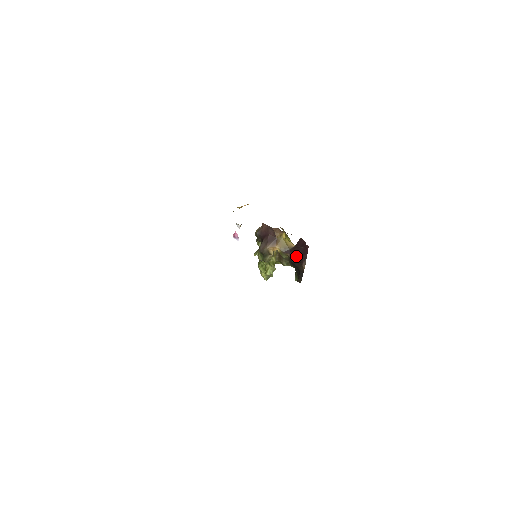
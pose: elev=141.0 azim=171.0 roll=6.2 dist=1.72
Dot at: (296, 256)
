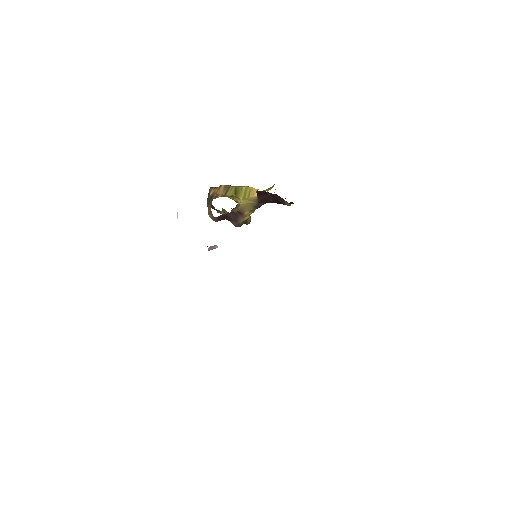
Dot at: occluded
